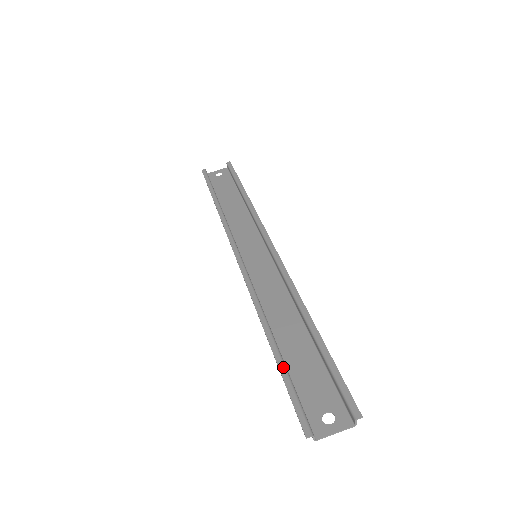
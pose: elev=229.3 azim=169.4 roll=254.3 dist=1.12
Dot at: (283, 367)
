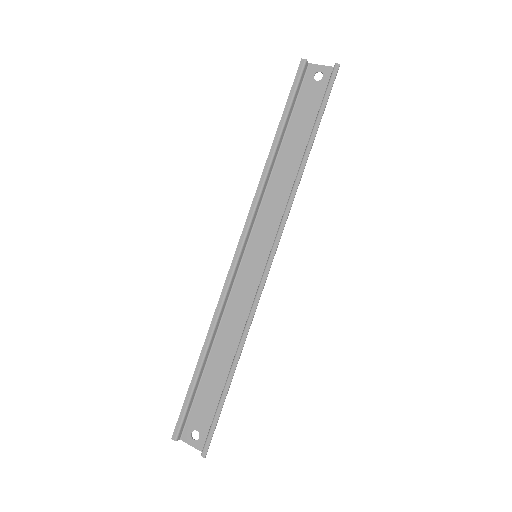
Dot at: (193, 385)
